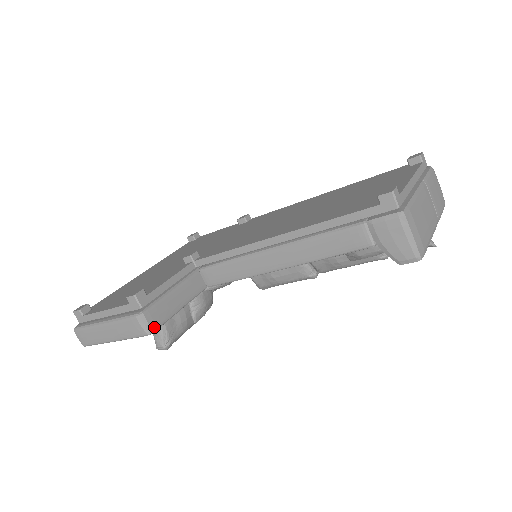
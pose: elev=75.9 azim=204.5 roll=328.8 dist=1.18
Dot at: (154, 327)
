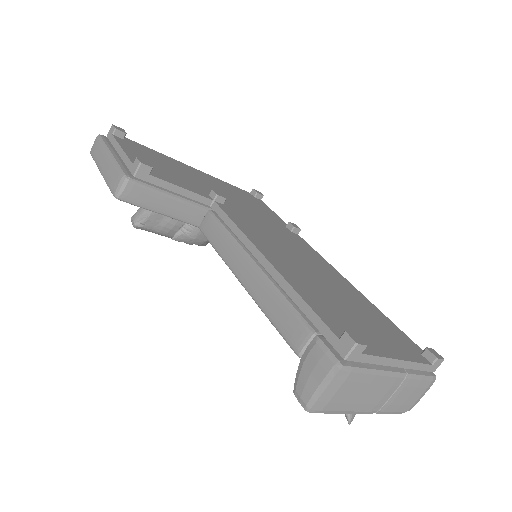
Dot at: (124, 198)
